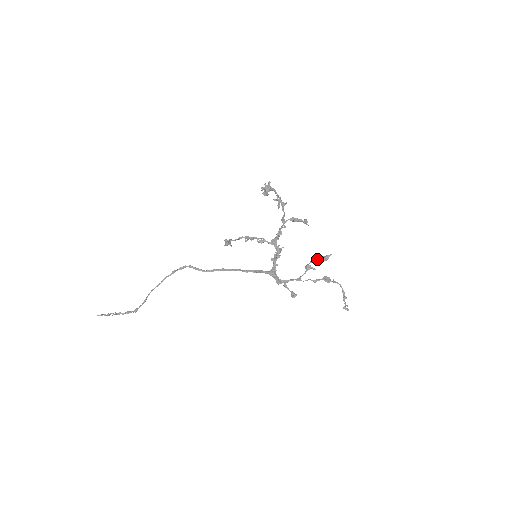
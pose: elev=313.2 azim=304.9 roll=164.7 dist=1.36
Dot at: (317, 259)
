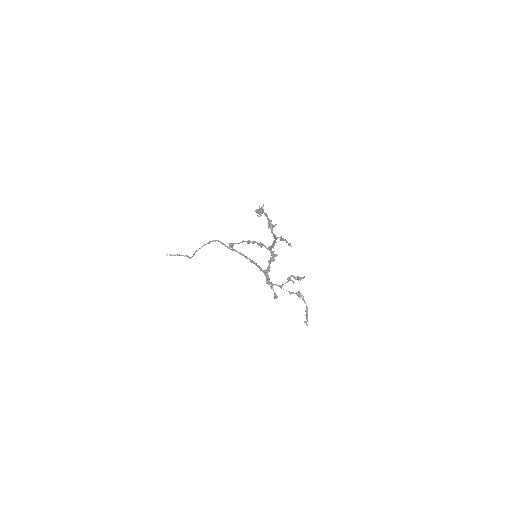
Dot at: occluded
